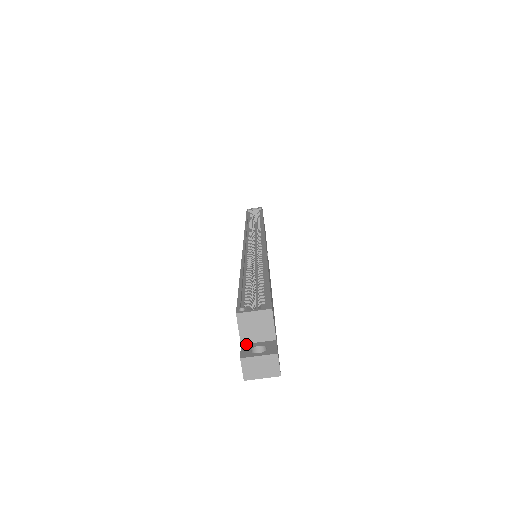
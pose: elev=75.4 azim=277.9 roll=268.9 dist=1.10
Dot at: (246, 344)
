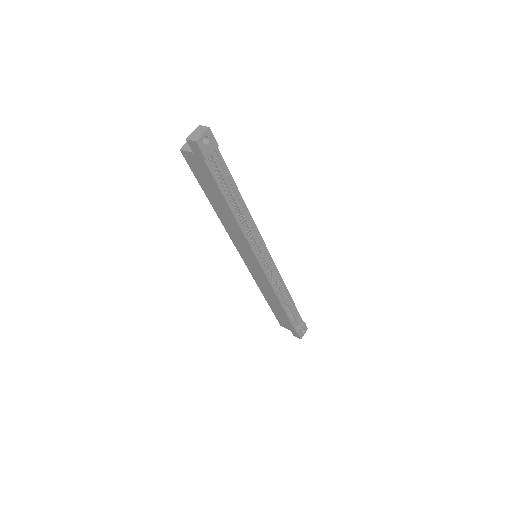
Dot at: (194, 150)
